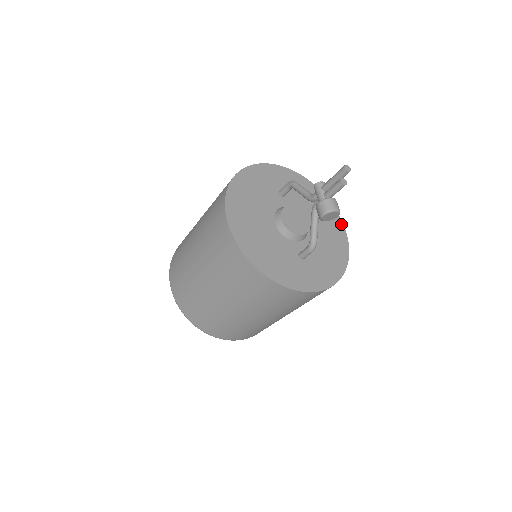
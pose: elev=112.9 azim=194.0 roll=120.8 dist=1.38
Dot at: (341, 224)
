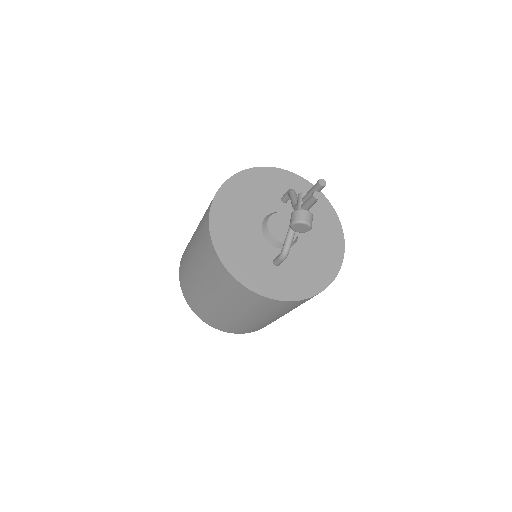
Dot at: (342, 245)
